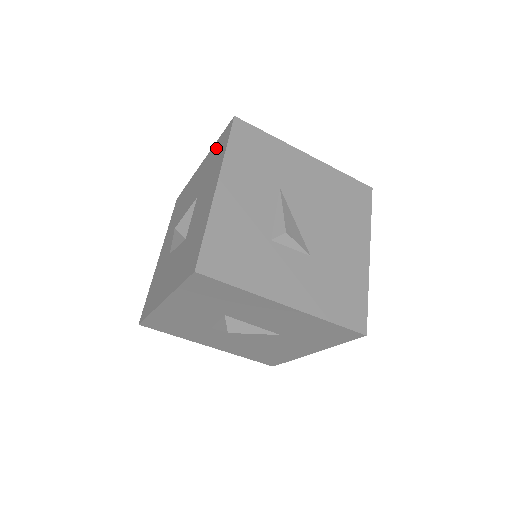
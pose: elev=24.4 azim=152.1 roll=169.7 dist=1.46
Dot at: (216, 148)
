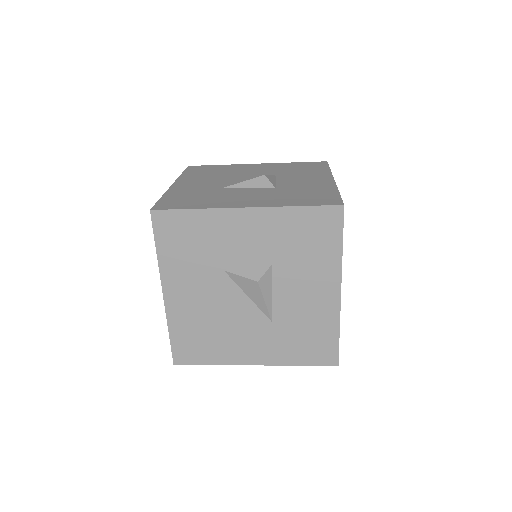
Dot at: (298, 165)
